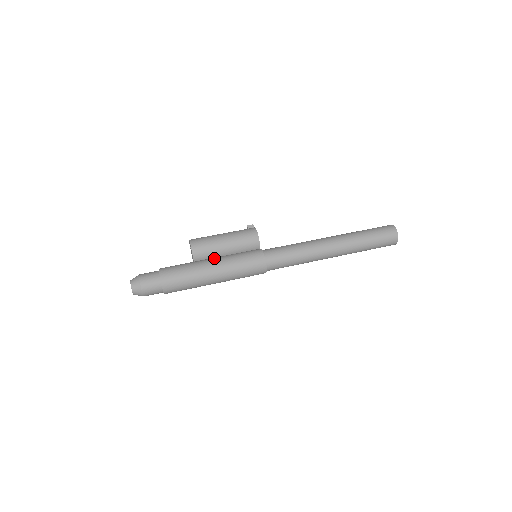
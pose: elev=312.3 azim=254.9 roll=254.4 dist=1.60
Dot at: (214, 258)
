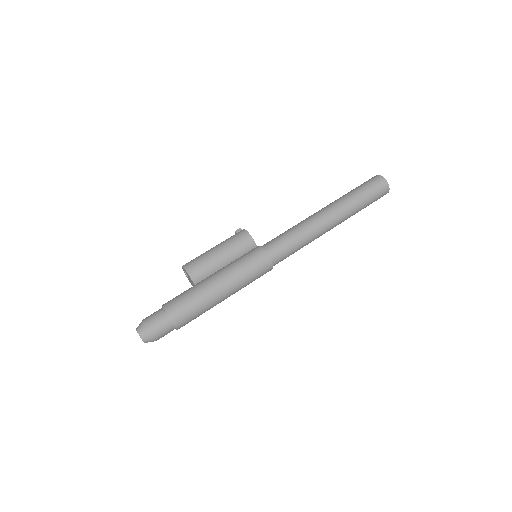
Dot at: (214, 273)
